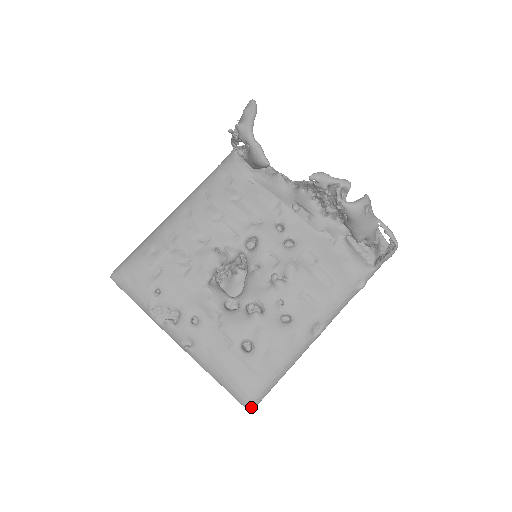
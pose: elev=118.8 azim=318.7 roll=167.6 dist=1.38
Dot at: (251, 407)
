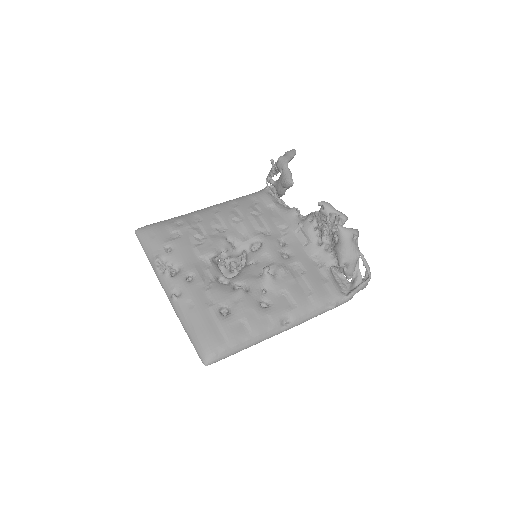
Dot at: (208, 361)
